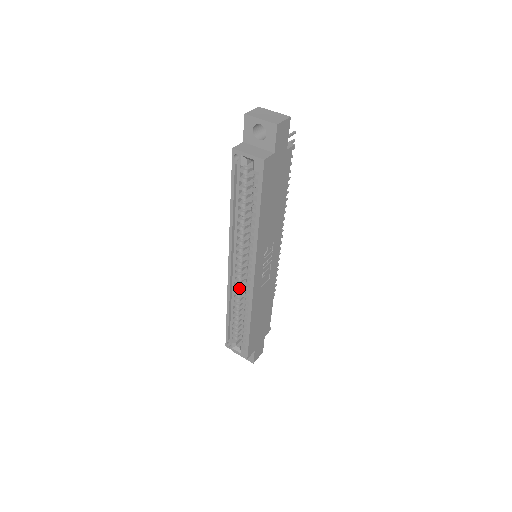
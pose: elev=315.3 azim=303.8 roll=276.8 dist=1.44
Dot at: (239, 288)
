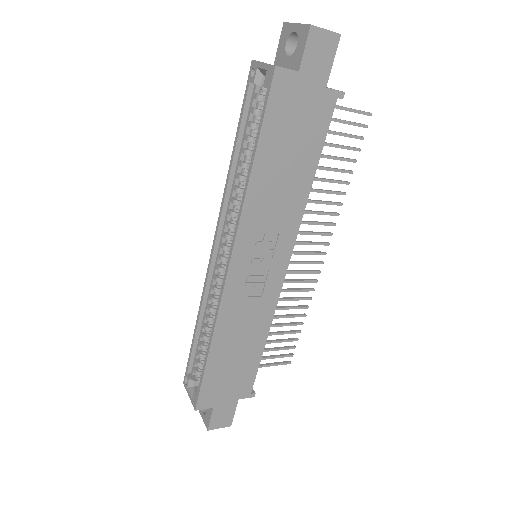
Dot at: (216, 289)
